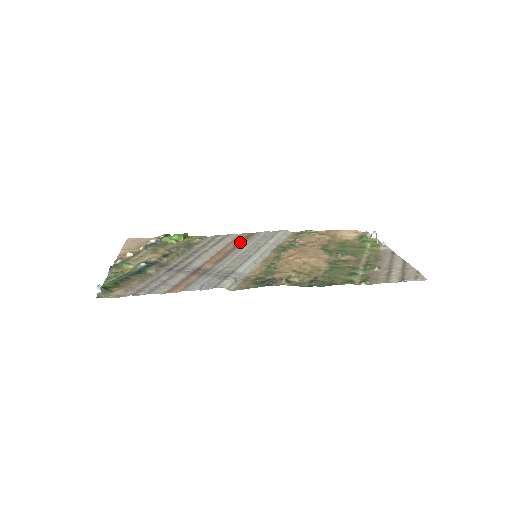
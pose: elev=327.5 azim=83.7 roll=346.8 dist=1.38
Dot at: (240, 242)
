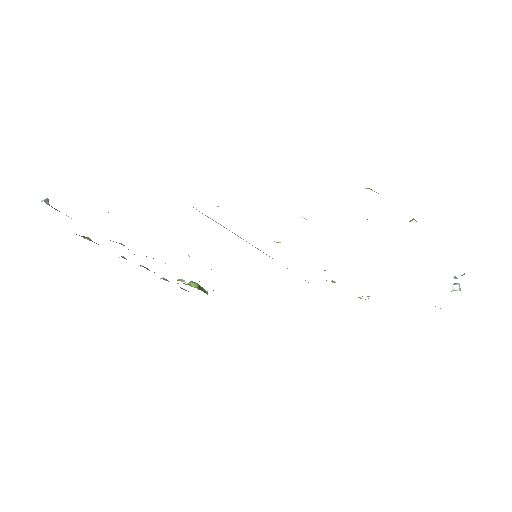
Dot at: occluded
